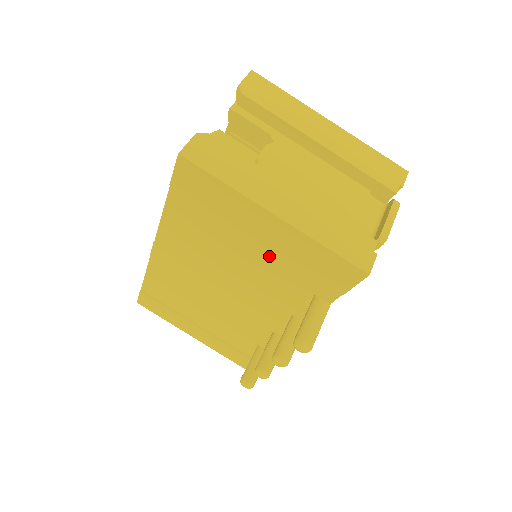
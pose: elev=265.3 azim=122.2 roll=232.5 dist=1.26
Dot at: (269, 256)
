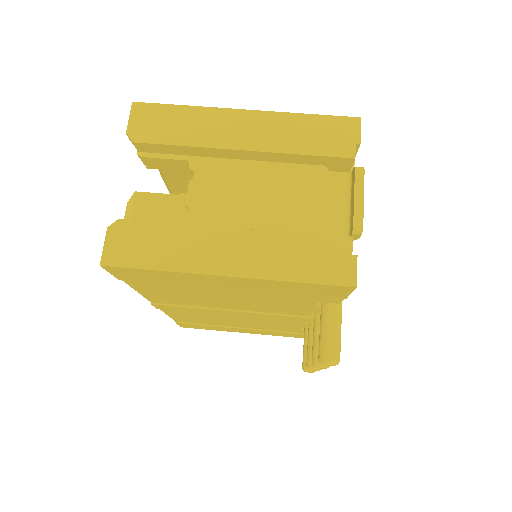
Dot at: (252, 293)
